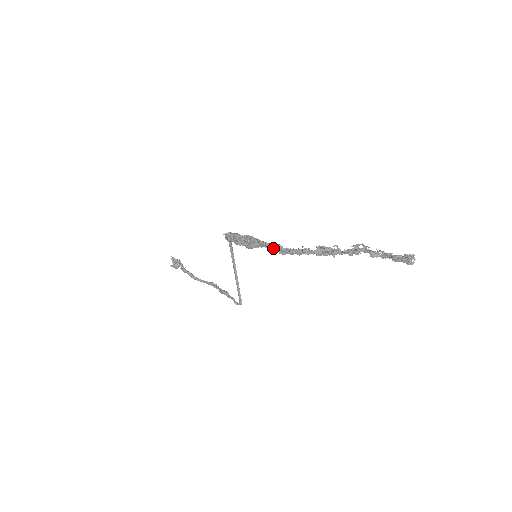
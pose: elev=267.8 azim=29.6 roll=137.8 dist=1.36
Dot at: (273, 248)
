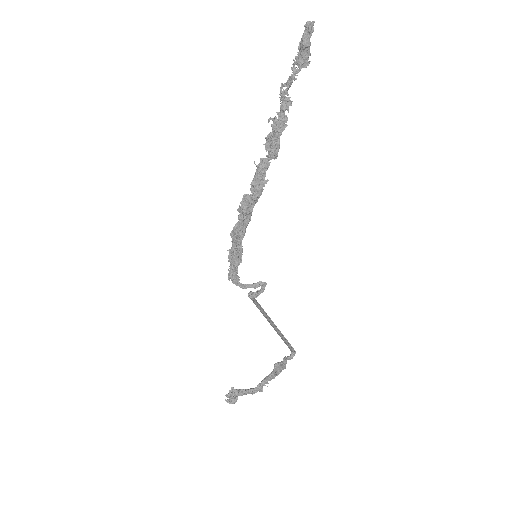
Dot at: (246, 210)
